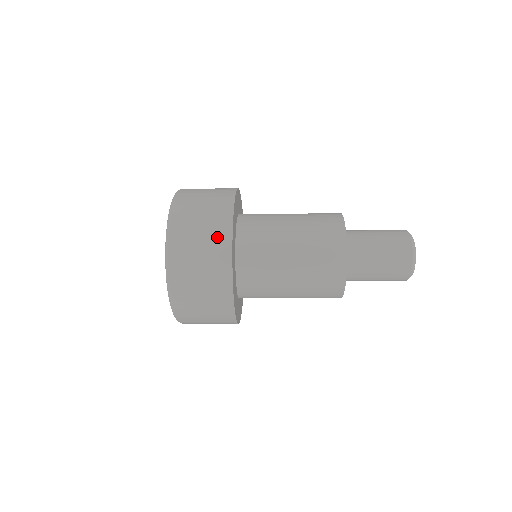
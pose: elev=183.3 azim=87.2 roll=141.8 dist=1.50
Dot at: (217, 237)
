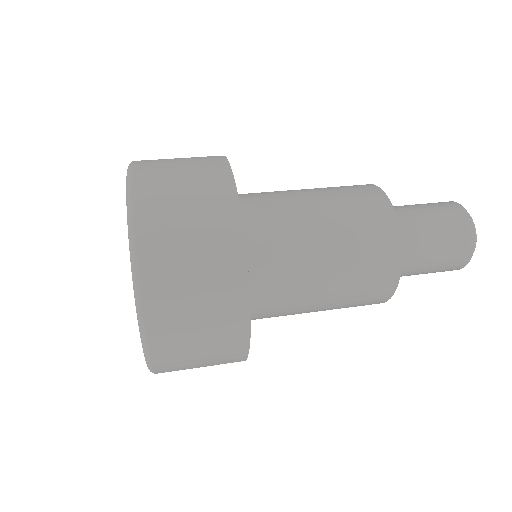
Dot at: (220, 244)
